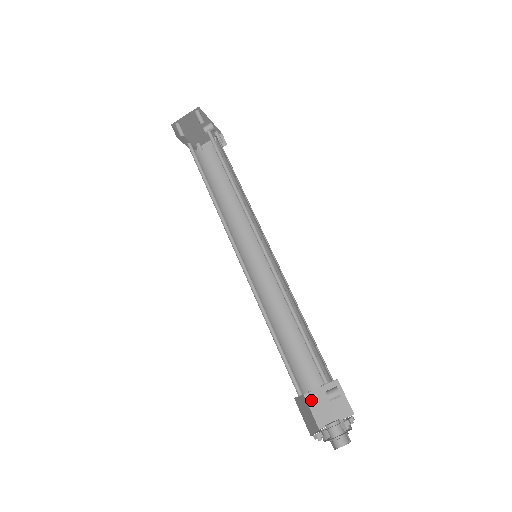
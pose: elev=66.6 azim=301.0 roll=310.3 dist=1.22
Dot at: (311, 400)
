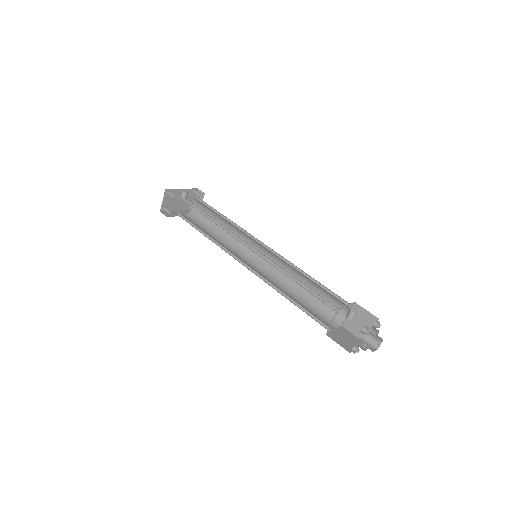
Dot at: (348, 327)
